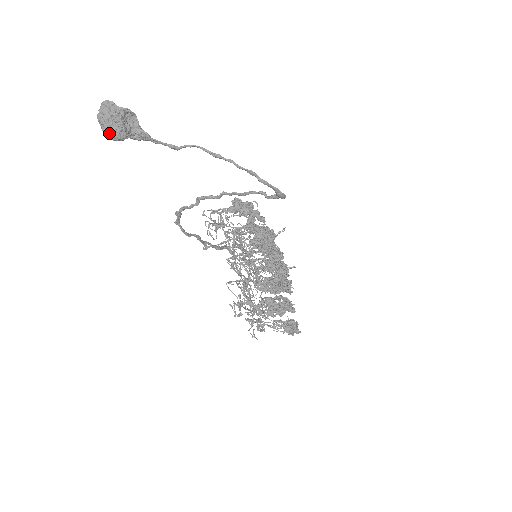
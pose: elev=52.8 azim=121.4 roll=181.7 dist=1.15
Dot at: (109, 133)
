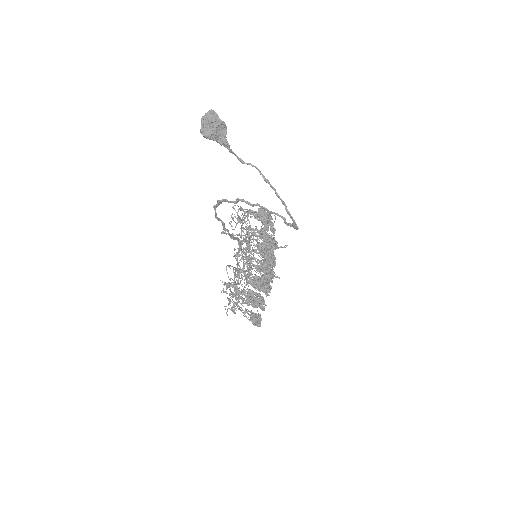
Dot at: (204, 132)
